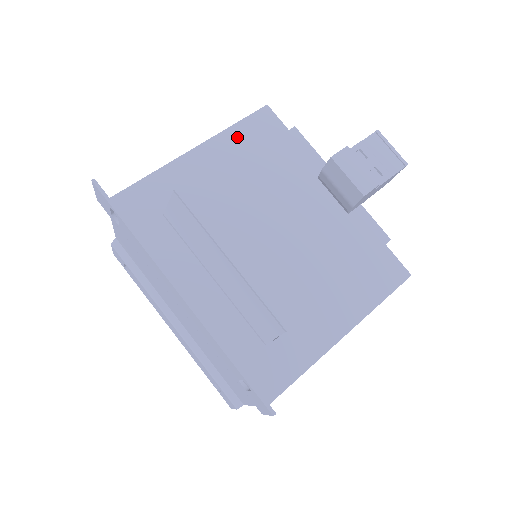
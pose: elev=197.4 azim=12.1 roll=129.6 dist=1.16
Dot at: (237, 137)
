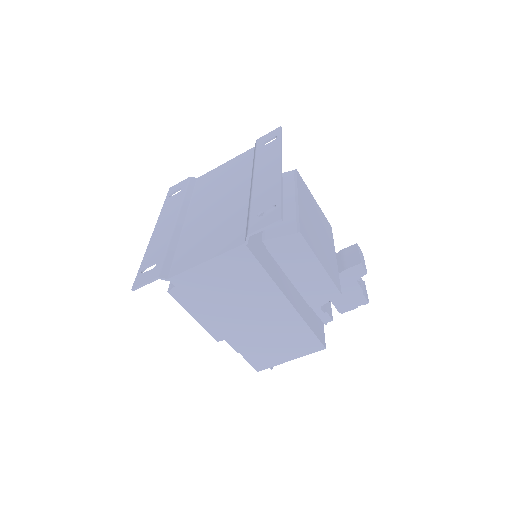
Dot at: occluded
